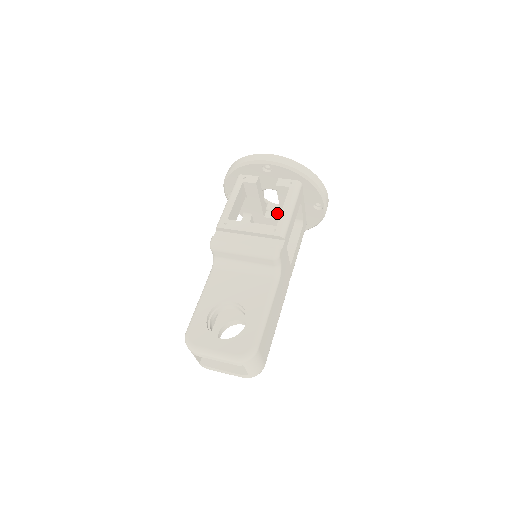
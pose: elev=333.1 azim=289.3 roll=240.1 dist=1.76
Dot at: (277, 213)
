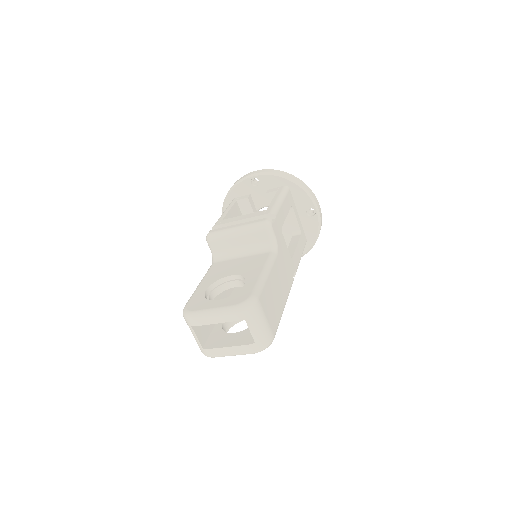
Dot at: occluded
